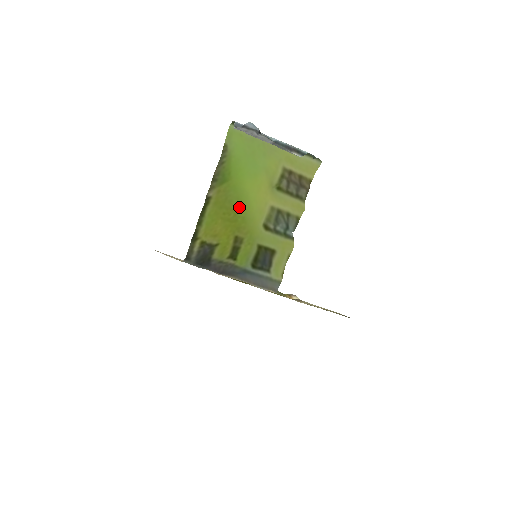
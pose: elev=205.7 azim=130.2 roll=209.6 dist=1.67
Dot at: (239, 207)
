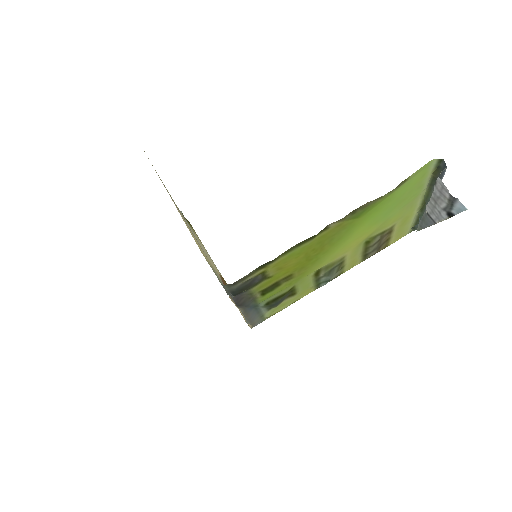
Dot at: (329, 247)
